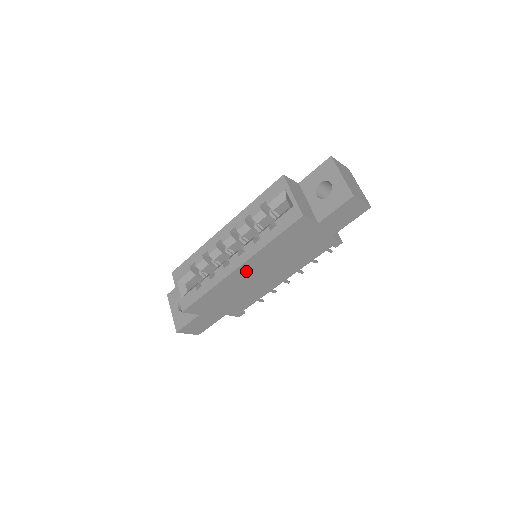
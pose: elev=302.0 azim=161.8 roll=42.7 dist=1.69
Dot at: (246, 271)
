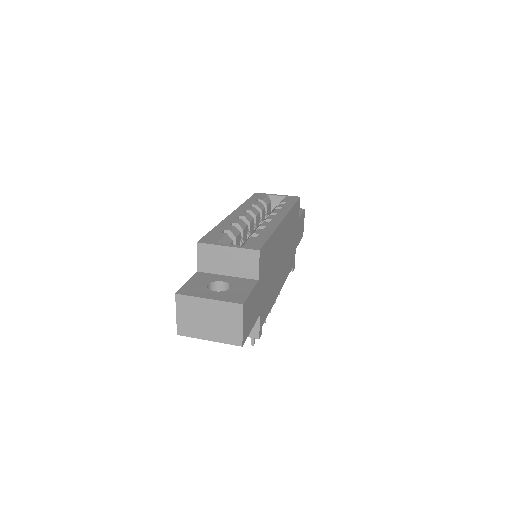
Dot at: (282, 233)
